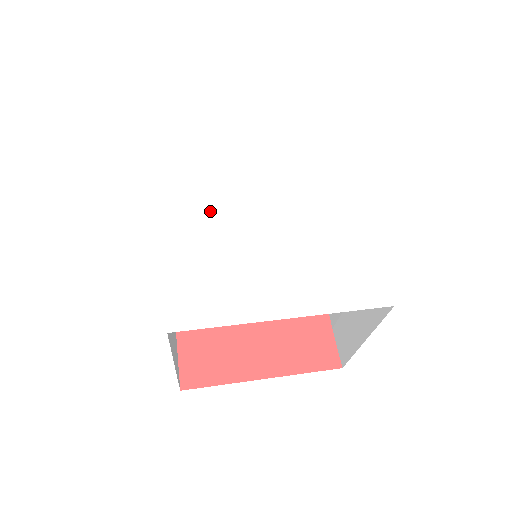
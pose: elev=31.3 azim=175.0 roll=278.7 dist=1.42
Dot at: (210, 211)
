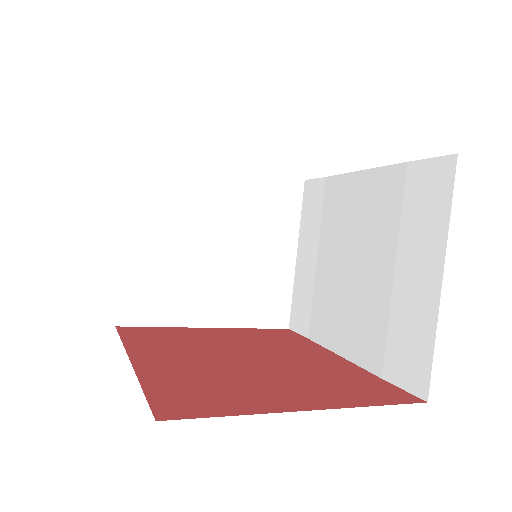
Dot at: occluded
